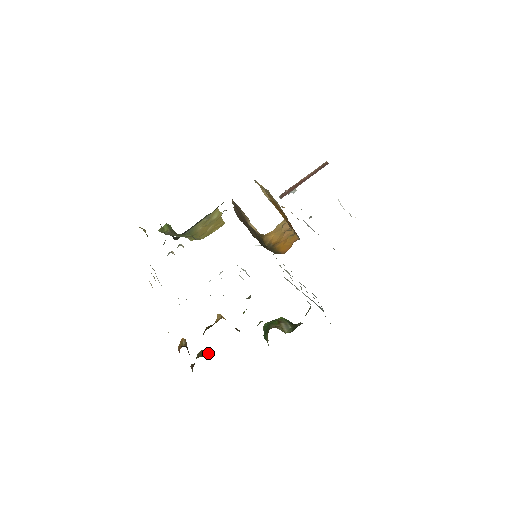
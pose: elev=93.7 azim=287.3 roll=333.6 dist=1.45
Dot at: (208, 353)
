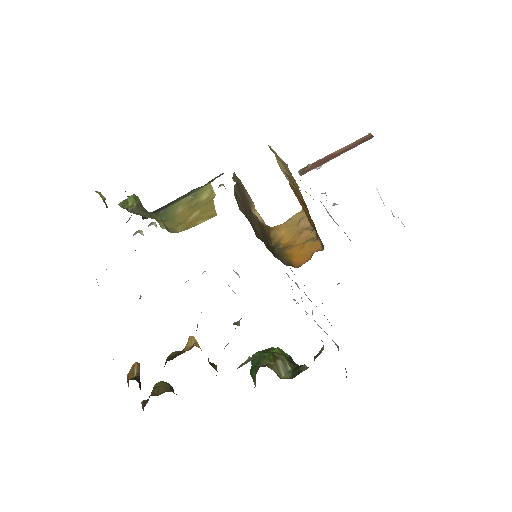
Dot at: (168, 390)
